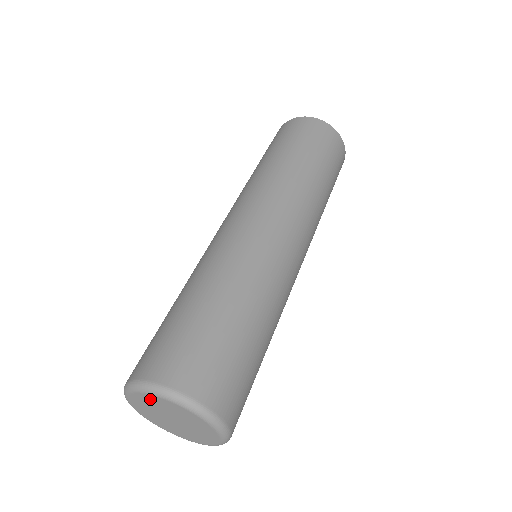
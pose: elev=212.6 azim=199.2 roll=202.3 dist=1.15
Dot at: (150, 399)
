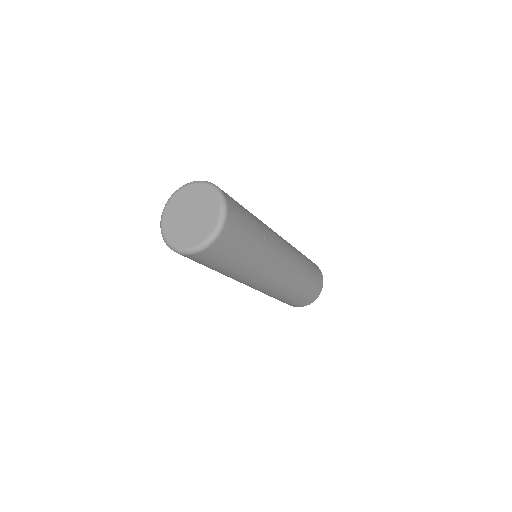
Dot at: (200, 191)
